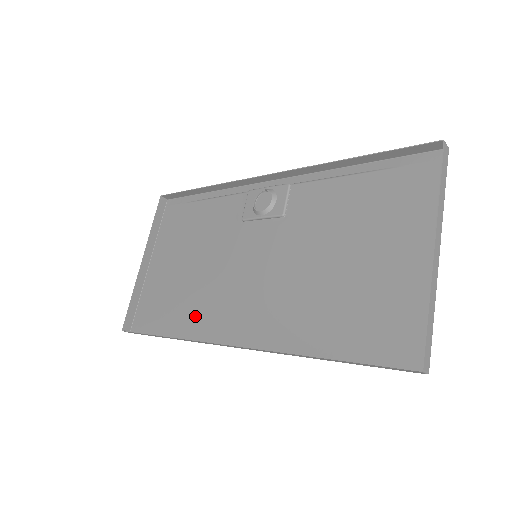
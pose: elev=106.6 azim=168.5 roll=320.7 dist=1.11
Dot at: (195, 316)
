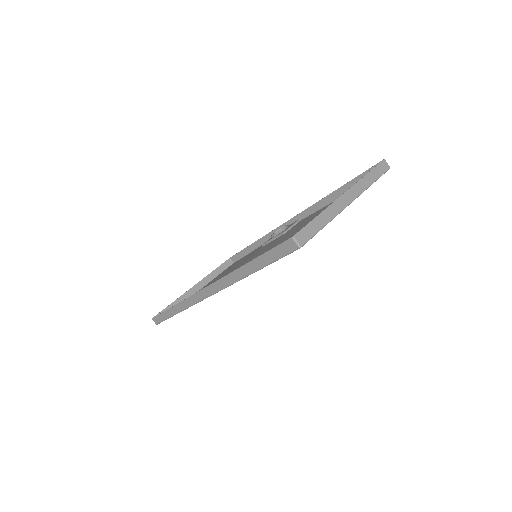
Dot at: occluded
